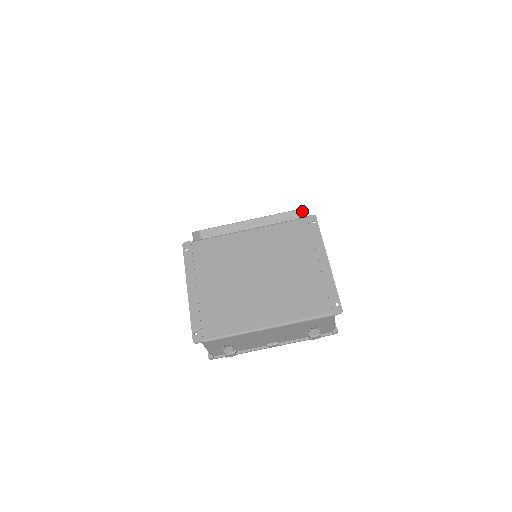
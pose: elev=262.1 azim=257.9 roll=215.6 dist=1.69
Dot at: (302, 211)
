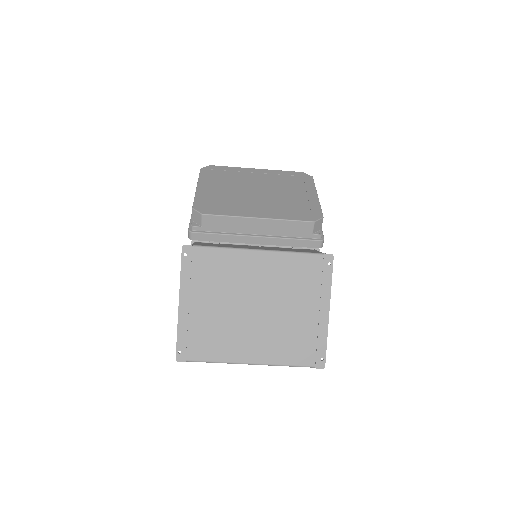
Dot at: (320, 221)
